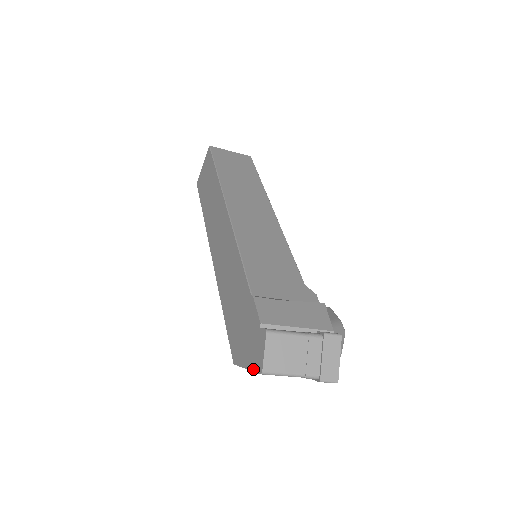
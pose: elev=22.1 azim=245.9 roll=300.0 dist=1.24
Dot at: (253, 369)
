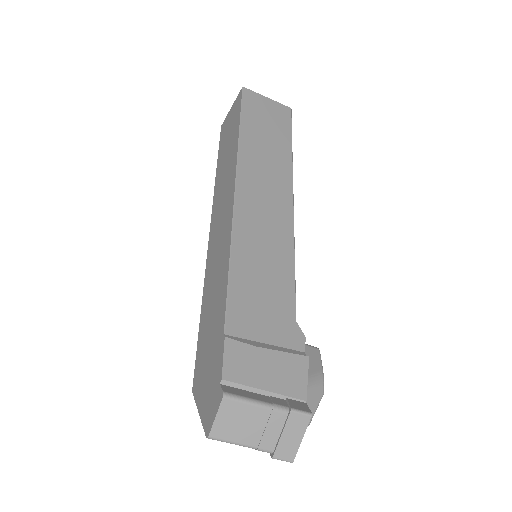
Dot at: (203, 422)
